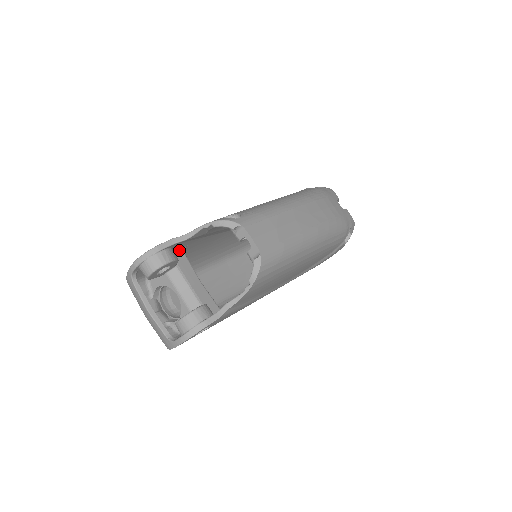
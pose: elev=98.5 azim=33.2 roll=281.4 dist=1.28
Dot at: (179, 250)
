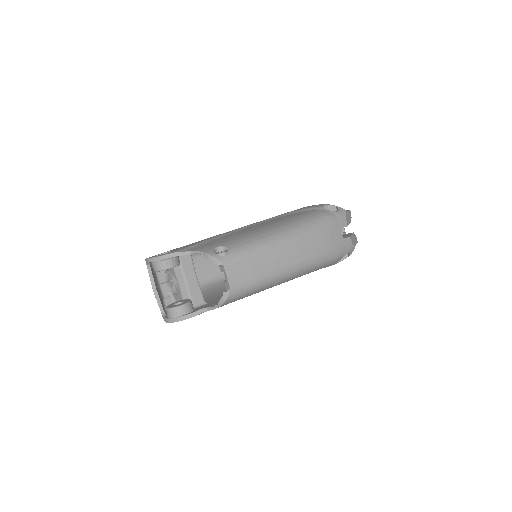
Dot at: occluded
